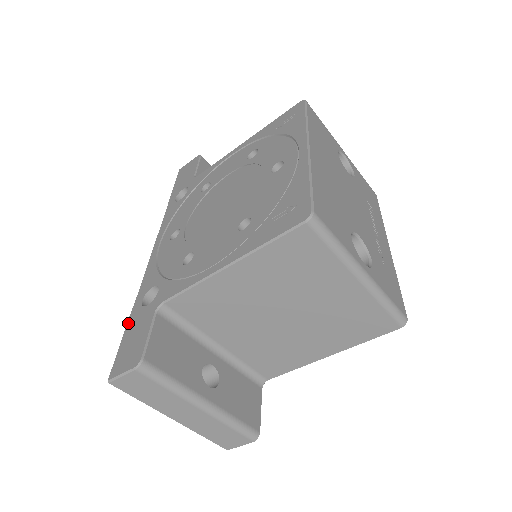
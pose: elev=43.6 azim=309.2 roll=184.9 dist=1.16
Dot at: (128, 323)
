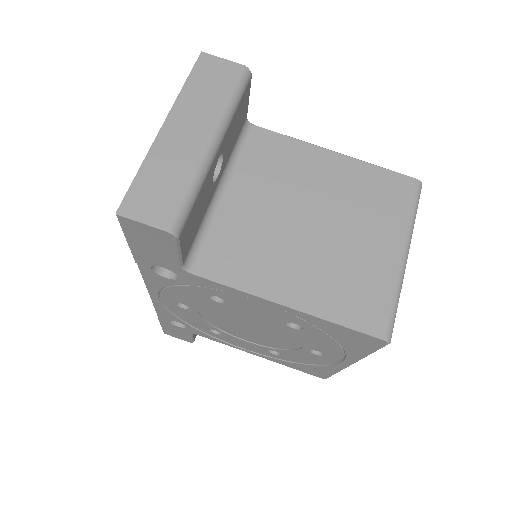
Dot at: occluded
